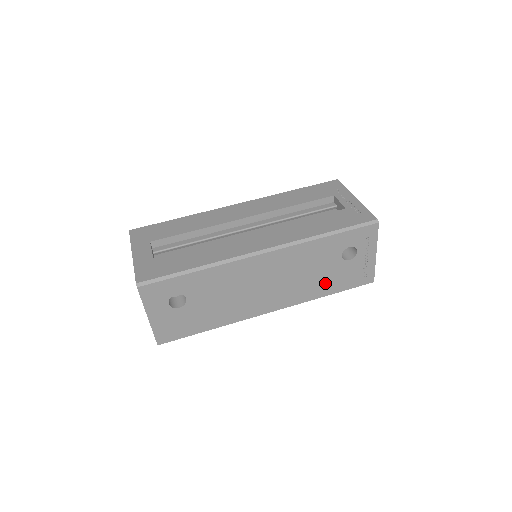
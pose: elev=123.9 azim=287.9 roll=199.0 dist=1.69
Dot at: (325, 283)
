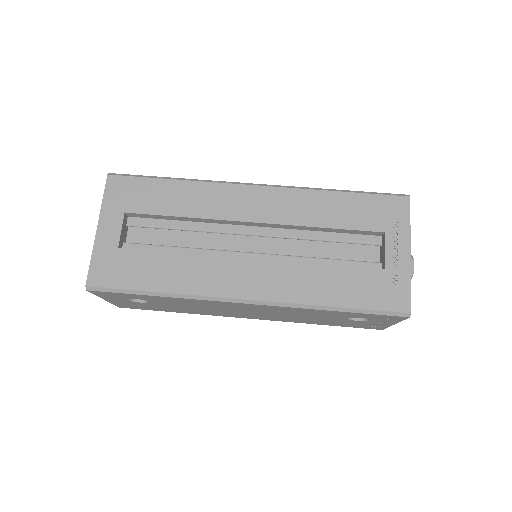
Dot at: (320, 321)
